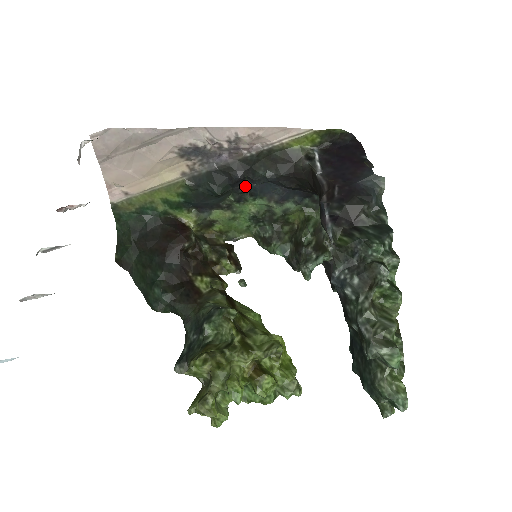
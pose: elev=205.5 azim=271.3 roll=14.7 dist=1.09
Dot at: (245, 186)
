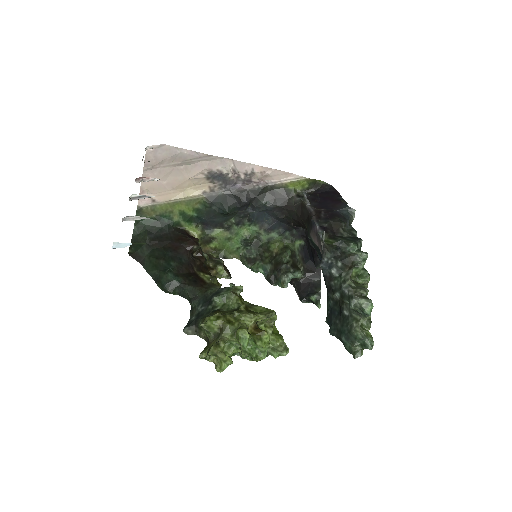
Dot at: (247, 212)
